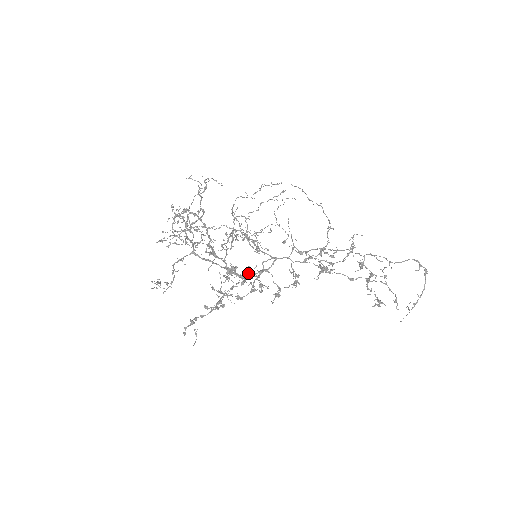
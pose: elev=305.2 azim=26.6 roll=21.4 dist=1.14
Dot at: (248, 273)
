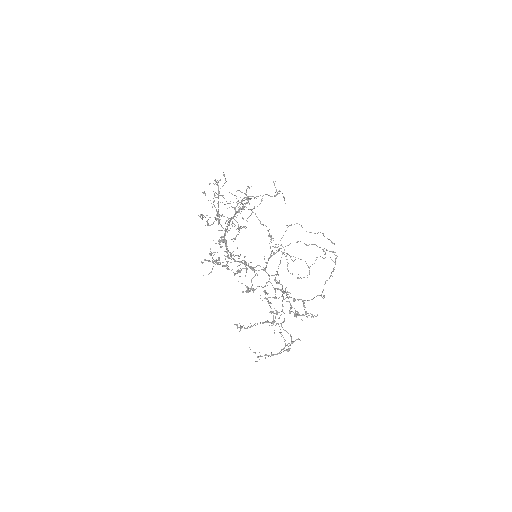
Dot at: occluded
